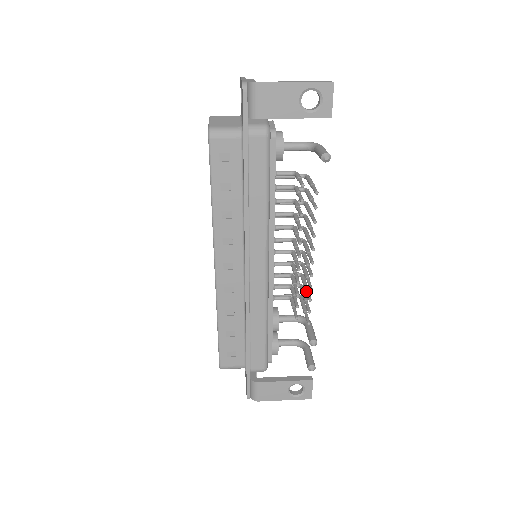
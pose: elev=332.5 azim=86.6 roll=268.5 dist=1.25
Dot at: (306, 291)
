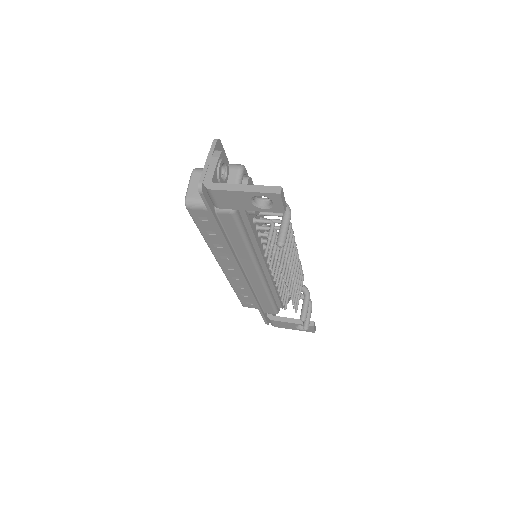
Dot at: (294, 291)
